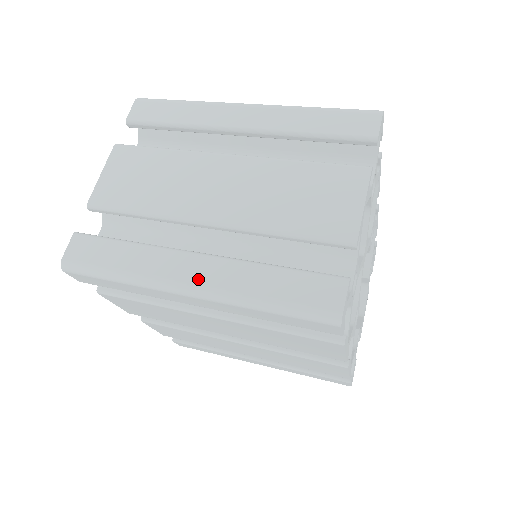
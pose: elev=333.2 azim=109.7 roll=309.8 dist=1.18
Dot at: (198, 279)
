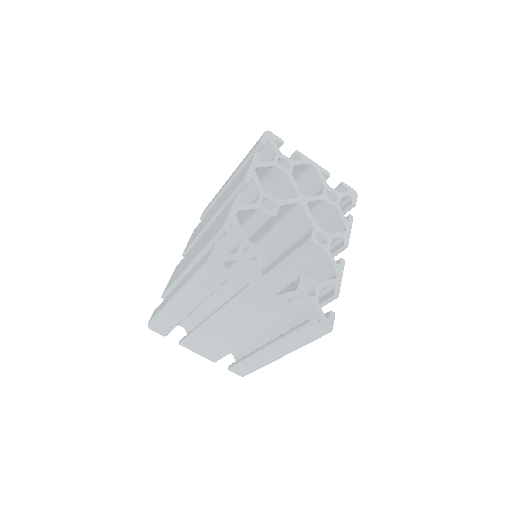
Dot at: occluded
